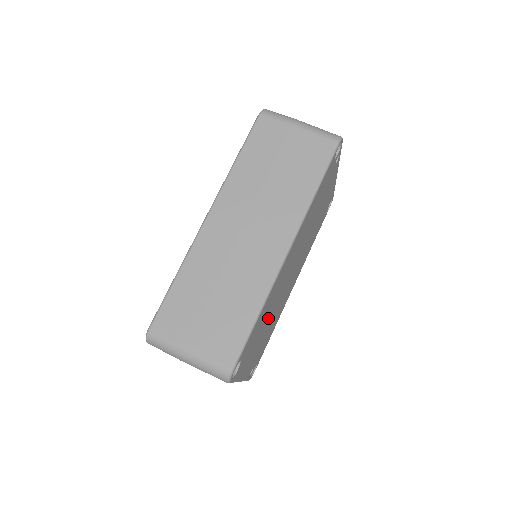
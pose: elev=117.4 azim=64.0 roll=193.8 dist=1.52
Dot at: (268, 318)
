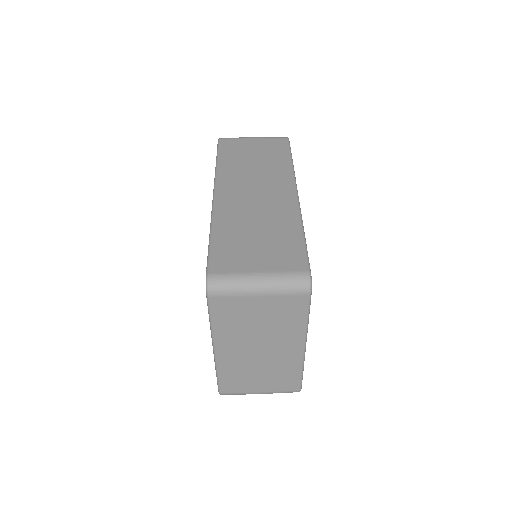
Dot at: occluded
